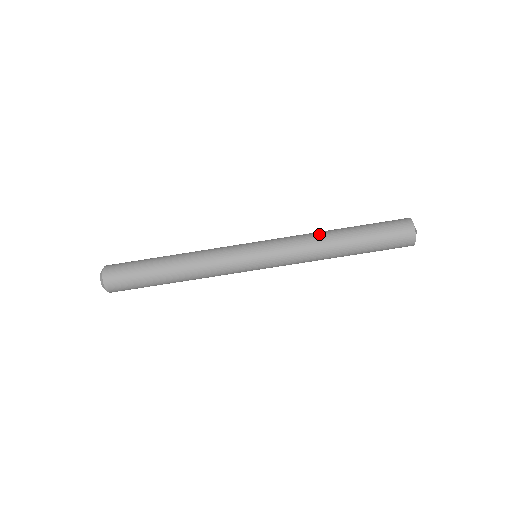
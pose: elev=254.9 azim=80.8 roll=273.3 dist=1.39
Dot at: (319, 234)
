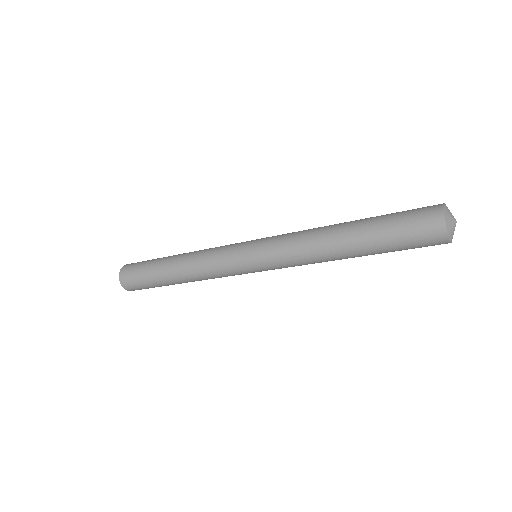
Dot at: (320, 250)
